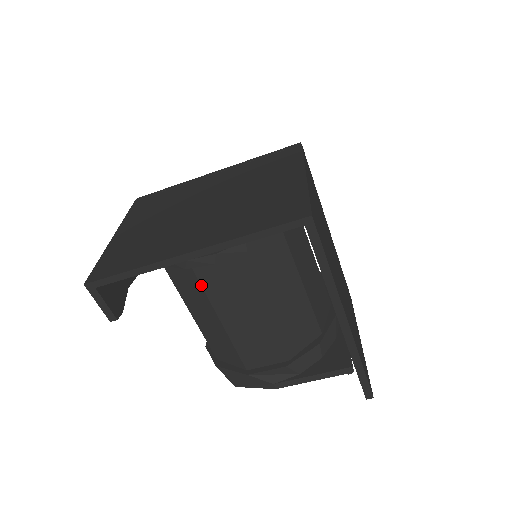
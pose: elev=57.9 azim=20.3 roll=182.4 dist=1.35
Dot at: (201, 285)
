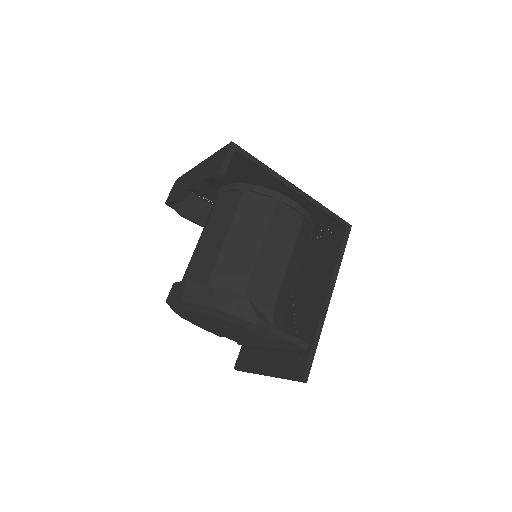
Dot at: (273, 212)
